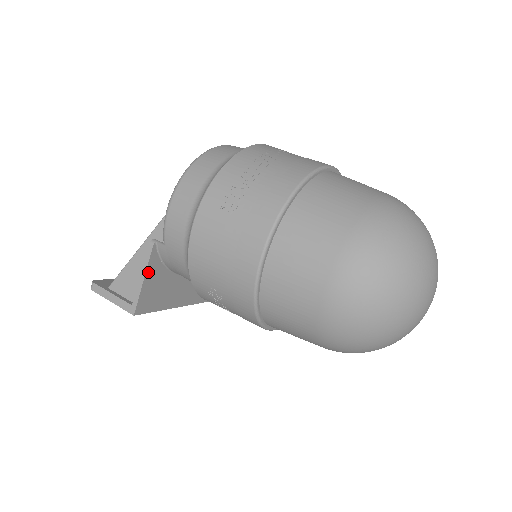
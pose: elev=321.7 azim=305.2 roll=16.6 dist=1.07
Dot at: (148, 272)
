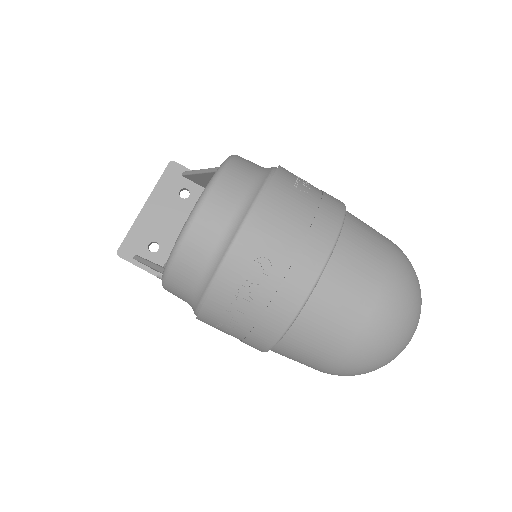
Dot at: occluded
